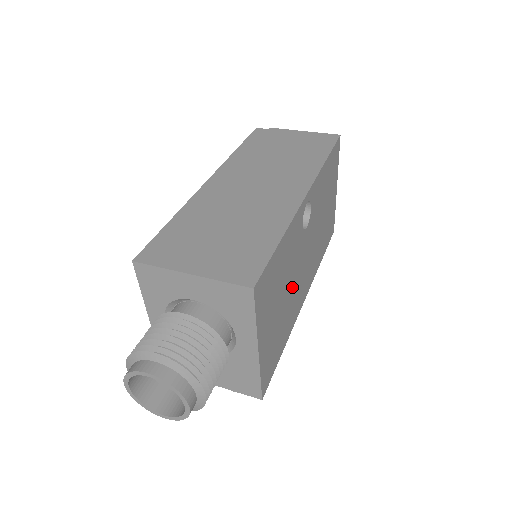
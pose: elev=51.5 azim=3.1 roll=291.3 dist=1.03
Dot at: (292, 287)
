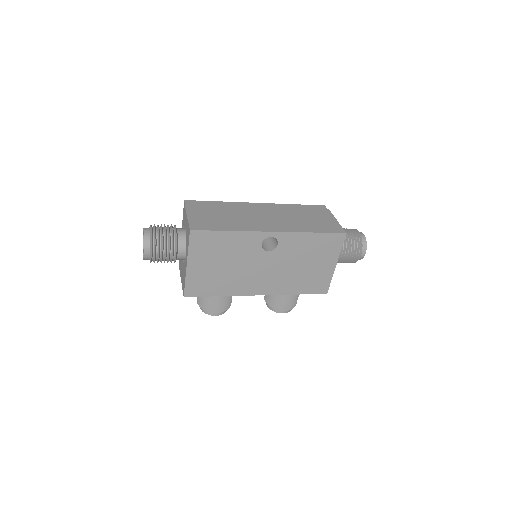
Dot at: (239, 269)
